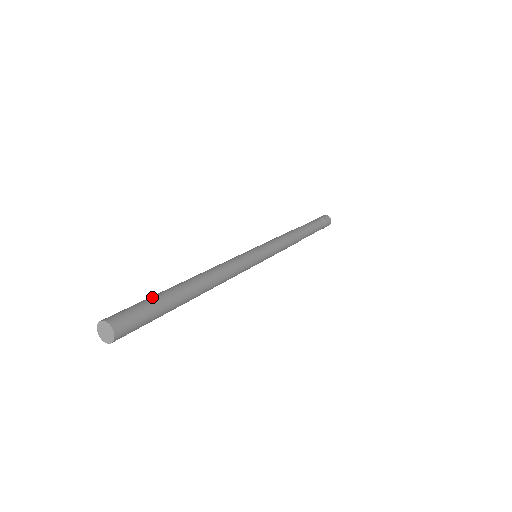
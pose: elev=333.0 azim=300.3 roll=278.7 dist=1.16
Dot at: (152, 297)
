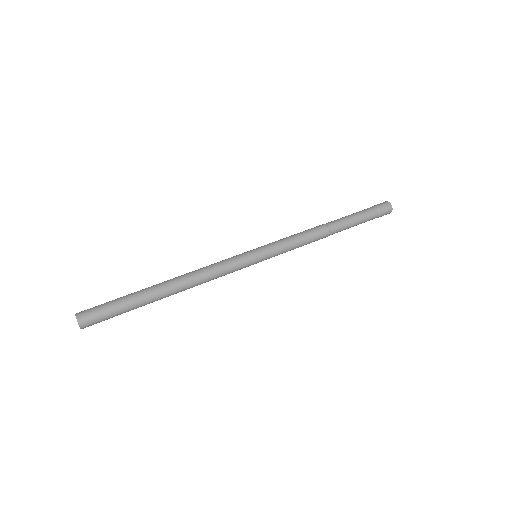
Dot at: (121, 297)
